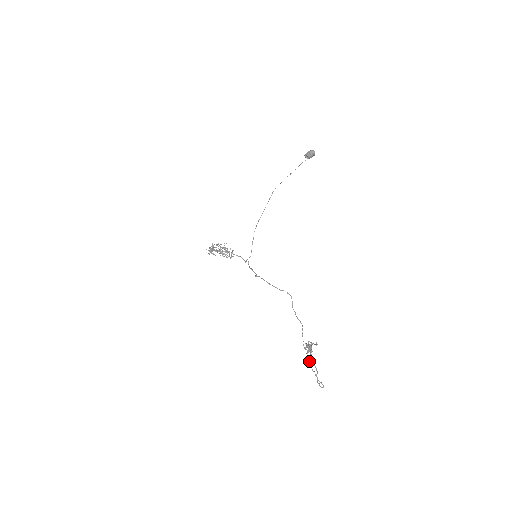
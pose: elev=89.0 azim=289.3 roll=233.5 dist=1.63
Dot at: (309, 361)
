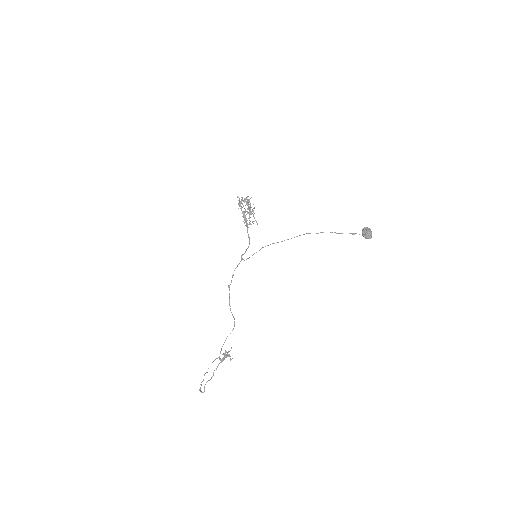
Dot at: occluded
